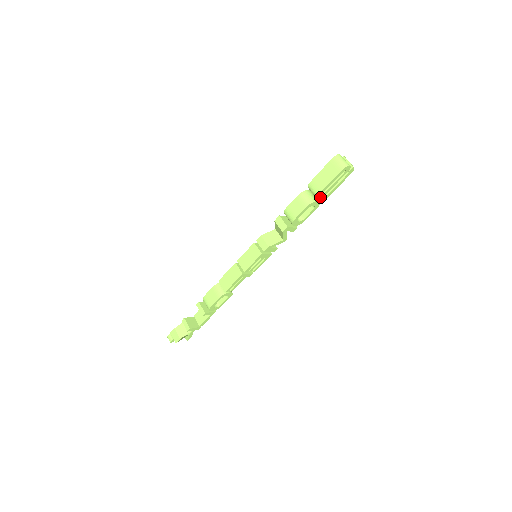
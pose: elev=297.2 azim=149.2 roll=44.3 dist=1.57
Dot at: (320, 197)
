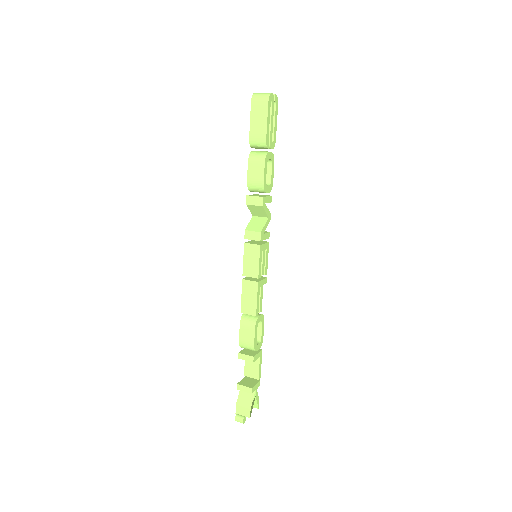
Dot at: (269, 146)
